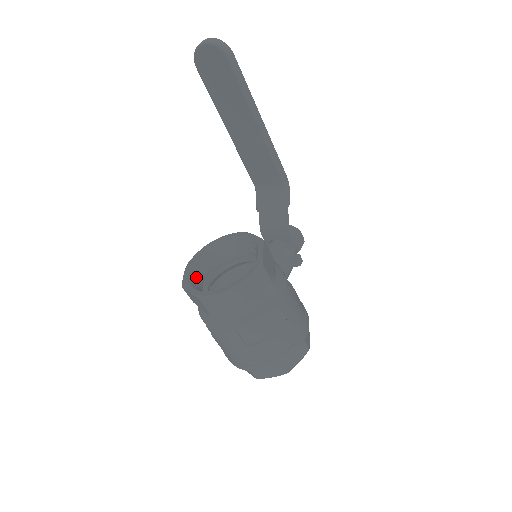
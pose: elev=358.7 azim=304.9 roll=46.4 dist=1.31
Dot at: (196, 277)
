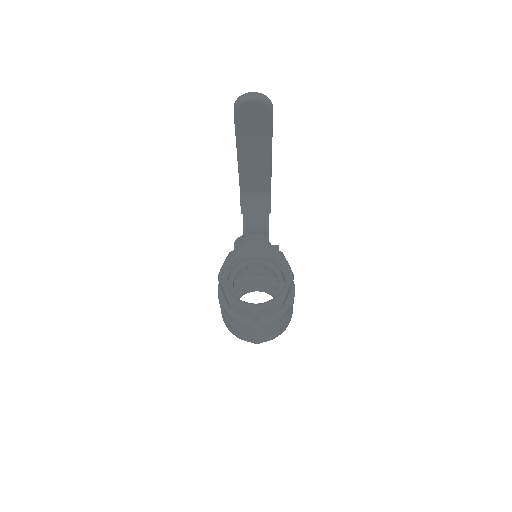
Dot at: occluded
